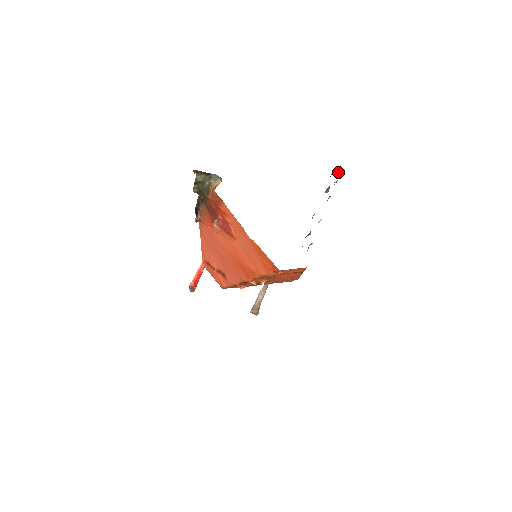
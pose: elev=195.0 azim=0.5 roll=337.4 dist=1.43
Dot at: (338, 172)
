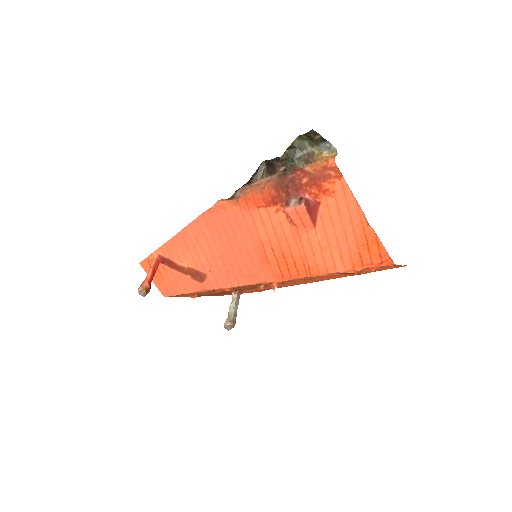
Dot at: occluded
